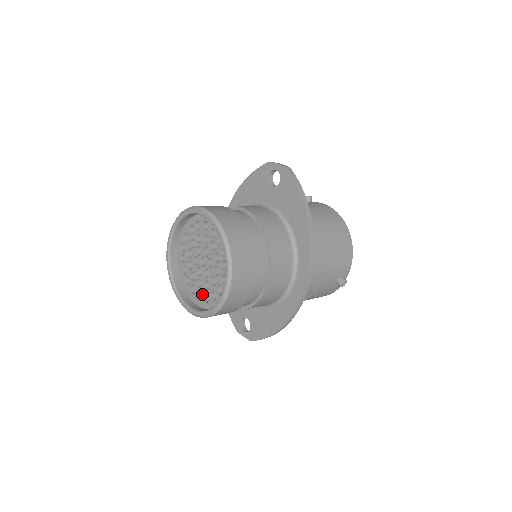
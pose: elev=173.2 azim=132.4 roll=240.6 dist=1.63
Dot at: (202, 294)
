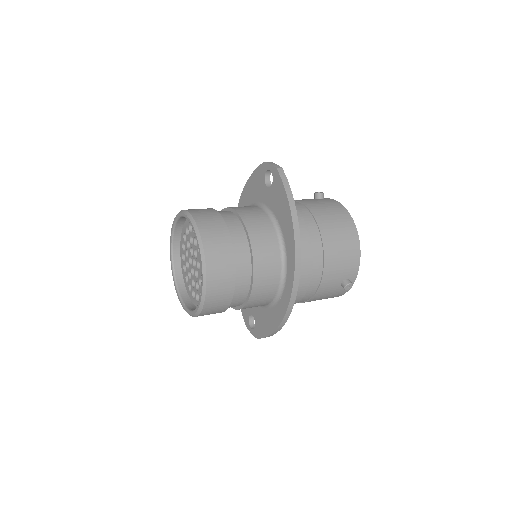
Dot at: (195, 293)
